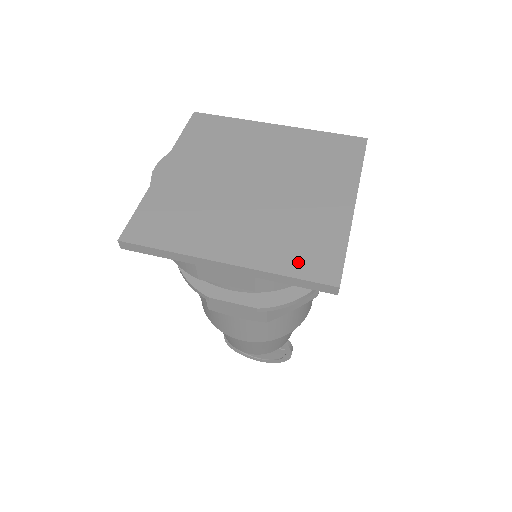
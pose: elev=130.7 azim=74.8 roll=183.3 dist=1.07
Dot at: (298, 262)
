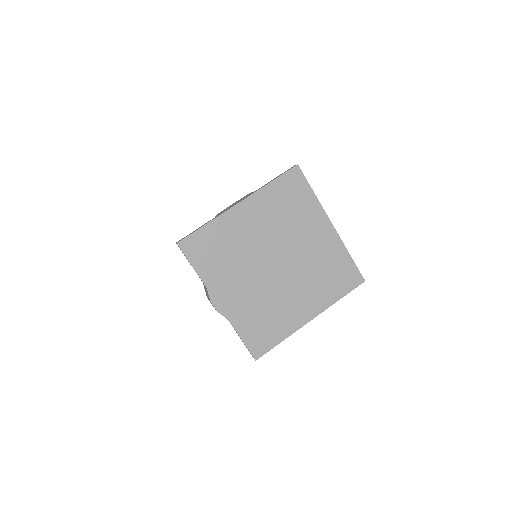
Dot at: (340, 287)
